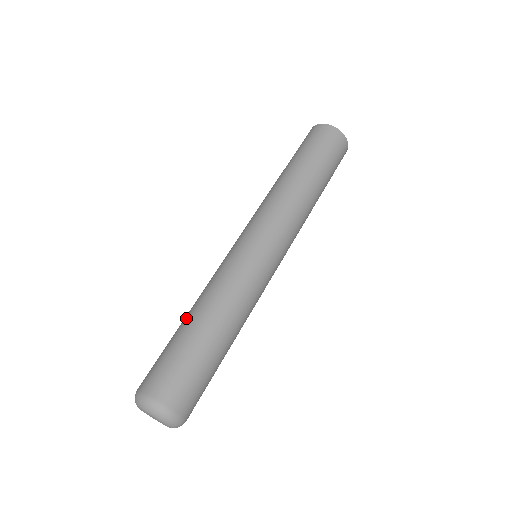
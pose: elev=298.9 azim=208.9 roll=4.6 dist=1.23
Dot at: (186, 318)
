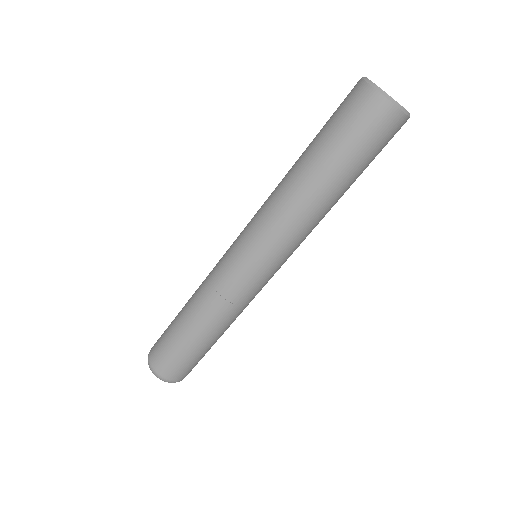
Dot at: (190, 327)
